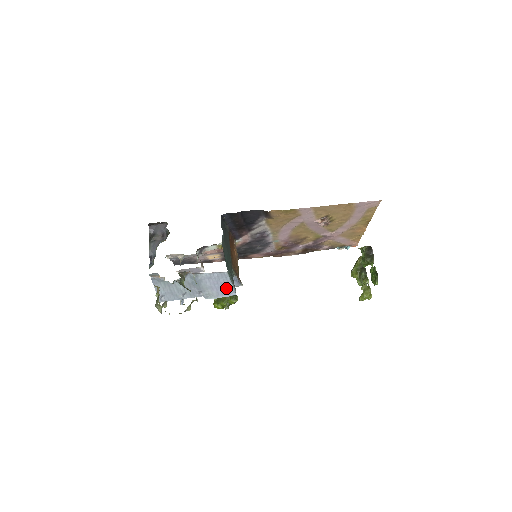
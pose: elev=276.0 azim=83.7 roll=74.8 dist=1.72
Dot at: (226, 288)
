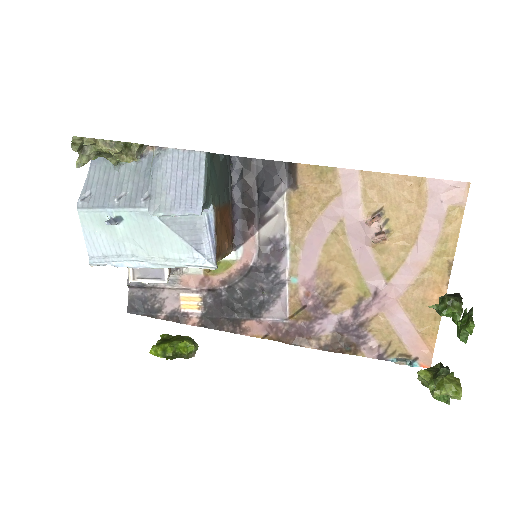
Dot at: (191, 193)
